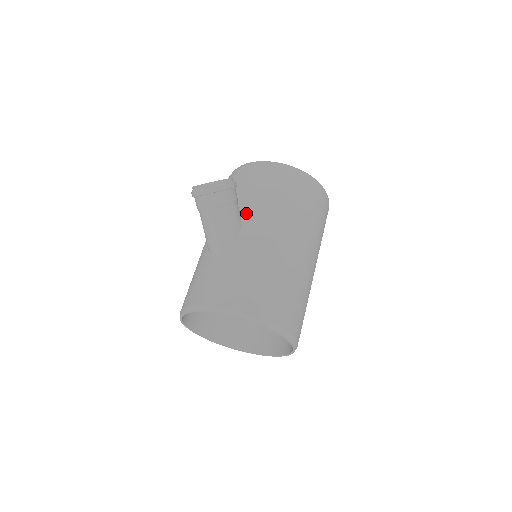
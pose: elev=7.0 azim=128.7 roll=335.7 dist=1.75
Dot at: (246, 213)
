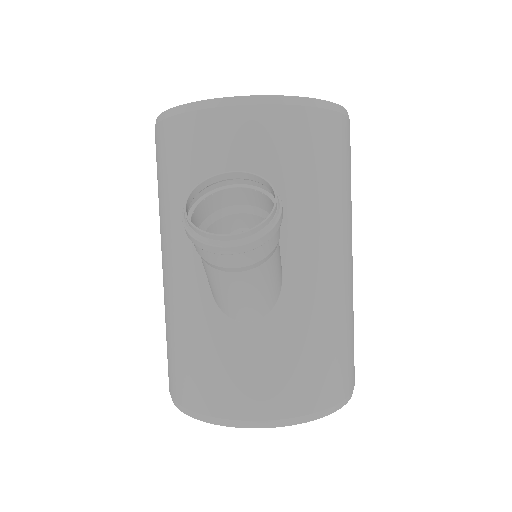
Dot at: (280, 230)
